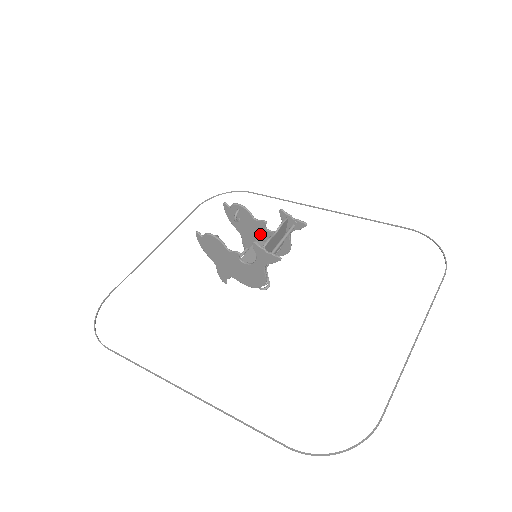
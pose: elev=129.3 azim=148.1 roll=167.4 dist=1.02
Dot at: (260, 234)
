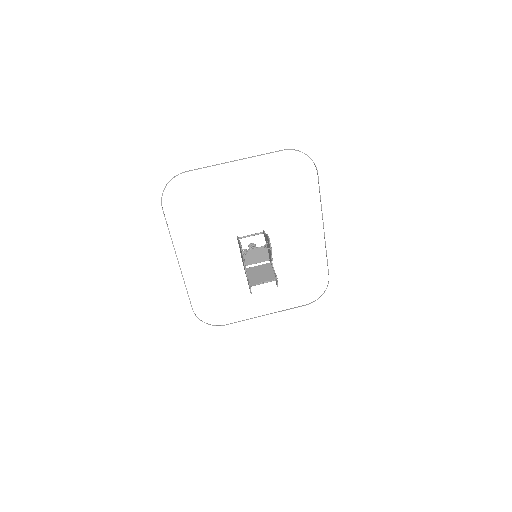
Dot at: occluded
